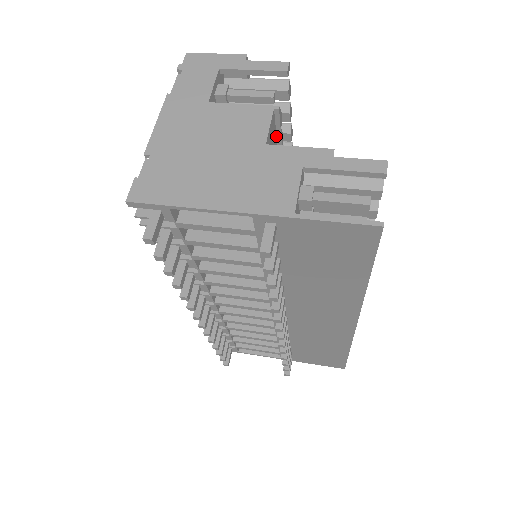
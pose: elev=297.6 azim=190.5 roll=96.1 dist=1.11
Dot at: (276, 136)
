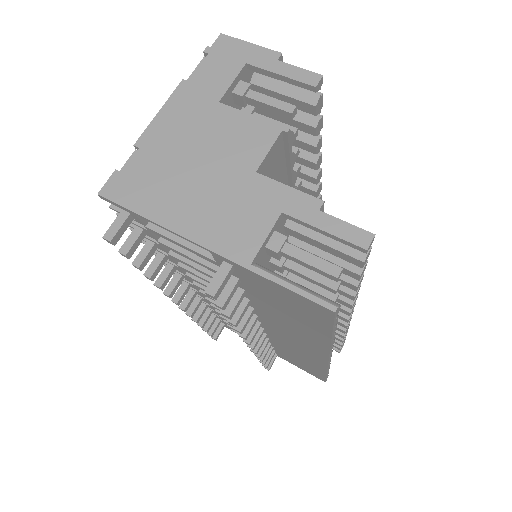
Dot at: (285, 156)
